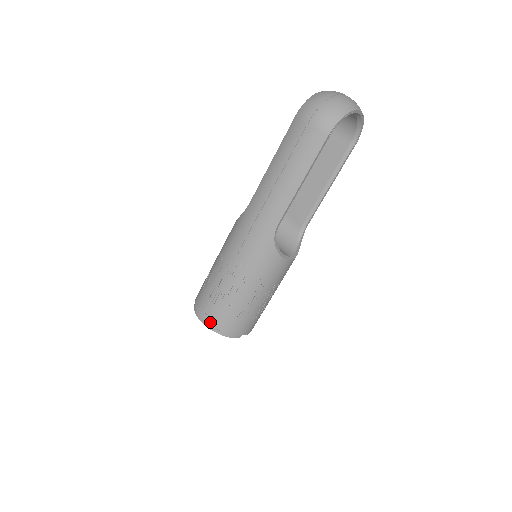
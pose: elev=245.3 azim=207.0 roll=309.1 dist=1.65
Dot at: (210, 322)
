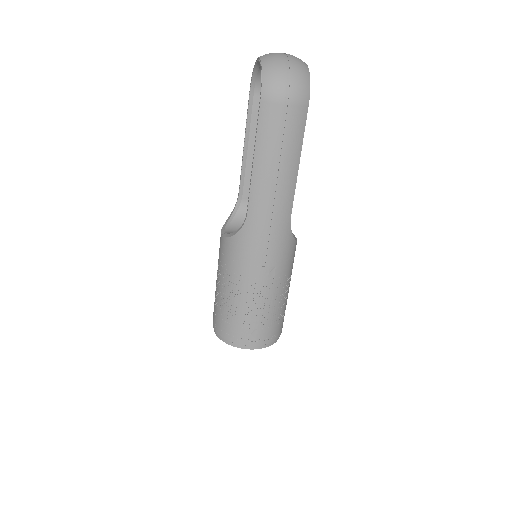
Dot at: (261, 343)
